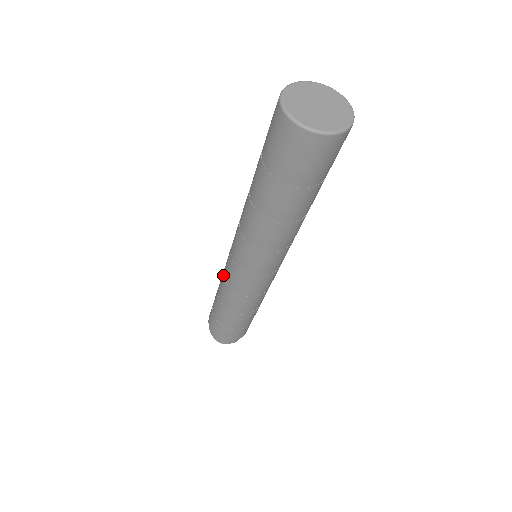
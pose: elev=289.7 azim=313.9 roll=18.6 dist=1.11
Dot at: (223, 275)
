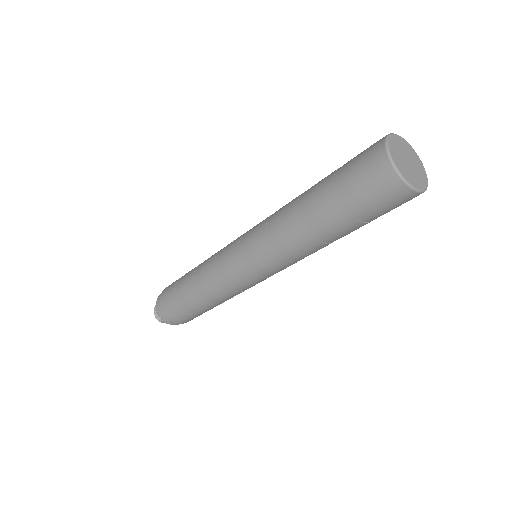
Dot at: (220, 250)
